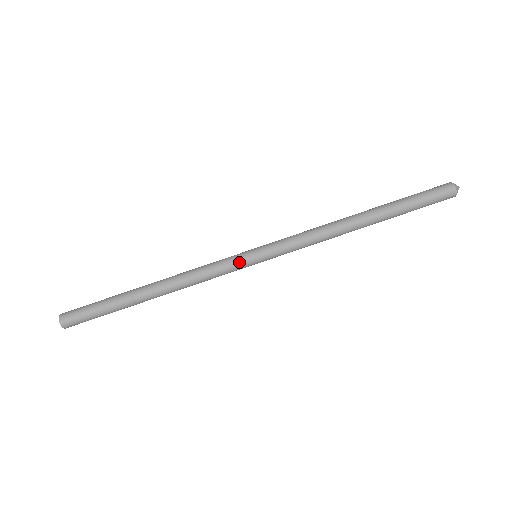
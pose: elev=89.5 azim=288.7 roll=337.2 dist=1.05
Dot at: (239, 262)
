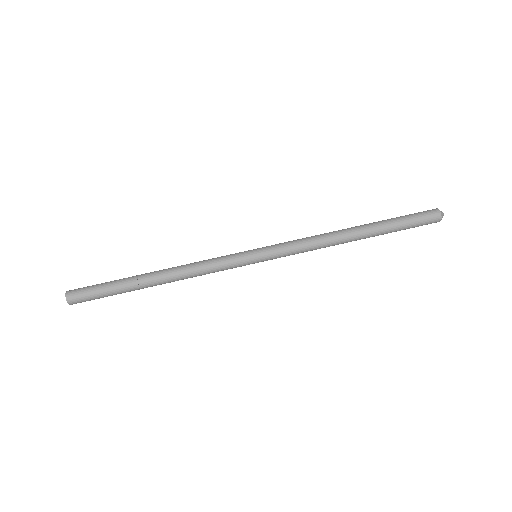
Dot at: (239, 256)
